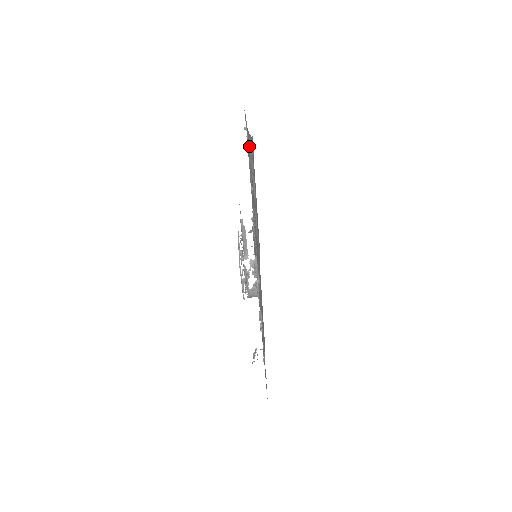
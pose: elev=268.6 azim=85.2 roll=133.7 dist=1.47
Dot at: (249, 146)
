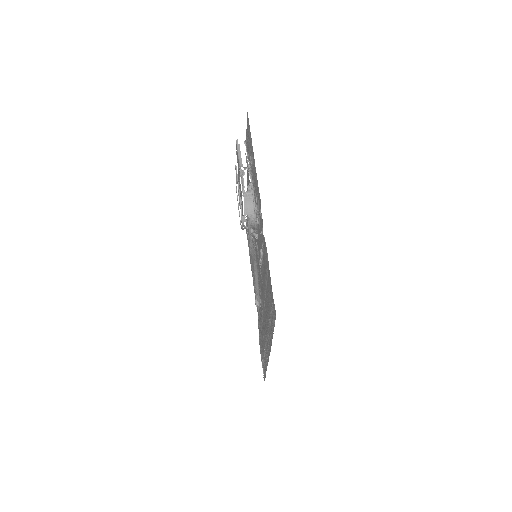
Dot at: (249, 235)
